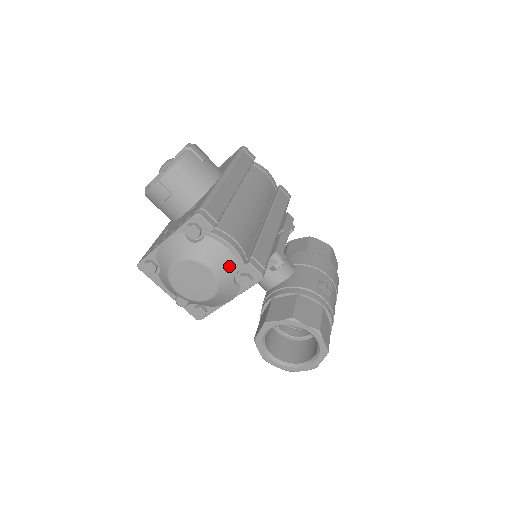
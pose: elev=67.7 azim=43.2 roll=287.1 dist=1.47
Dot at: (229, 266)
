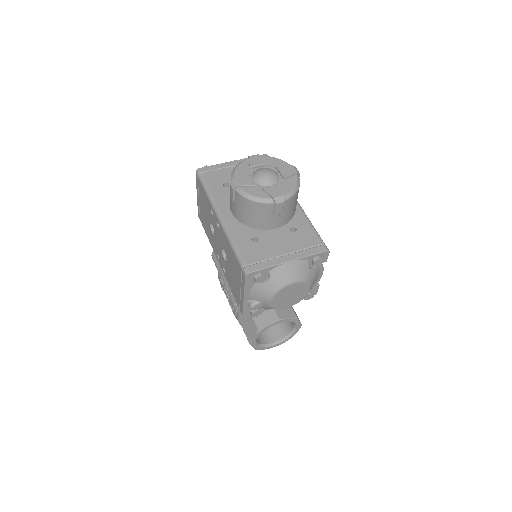
Dot at: occluded
